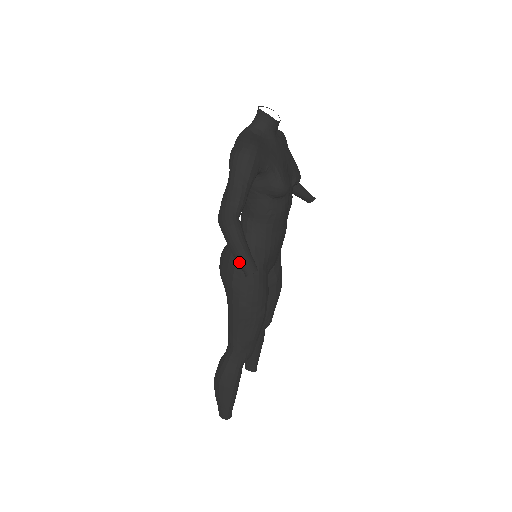
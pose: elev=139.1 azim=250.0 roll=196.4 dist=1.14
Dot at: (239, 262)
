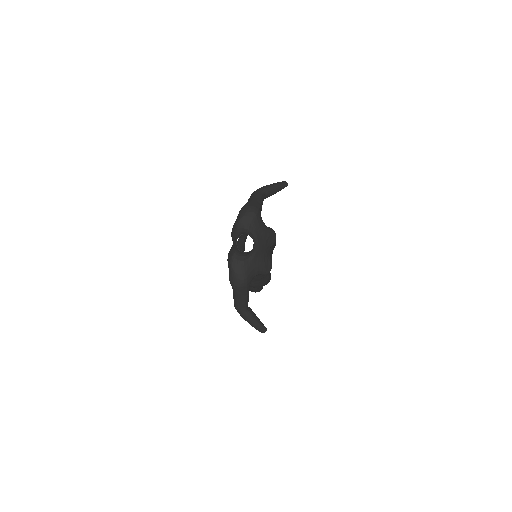
Dot at: occluded
